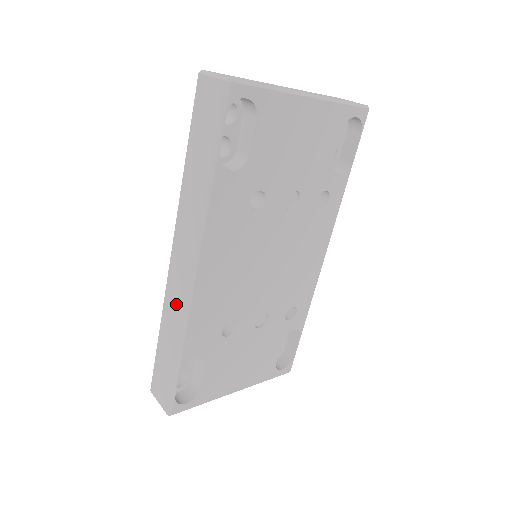
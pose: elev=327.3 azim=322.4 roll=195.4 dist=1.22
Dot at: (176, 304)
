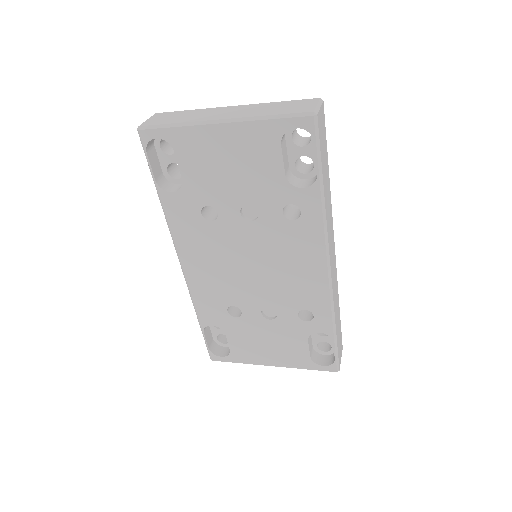
Dot at: occluded
